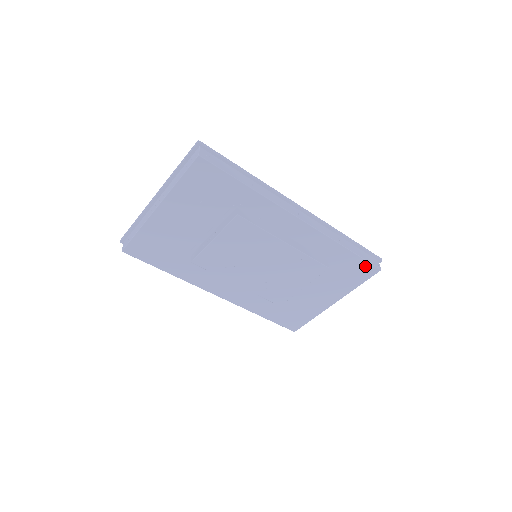
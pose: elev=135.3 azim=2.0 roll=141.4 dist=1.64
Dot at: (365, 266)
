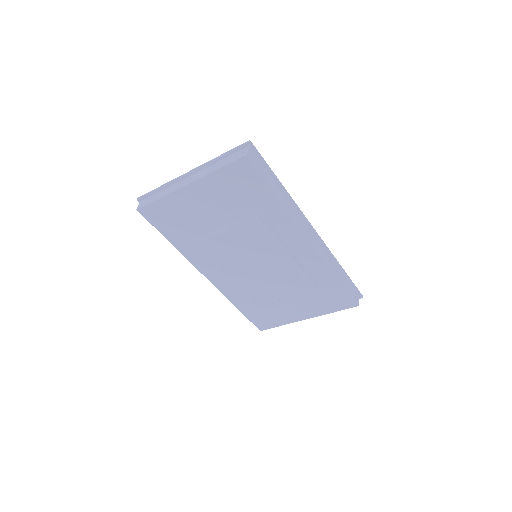
Dot at: (347, 298)
